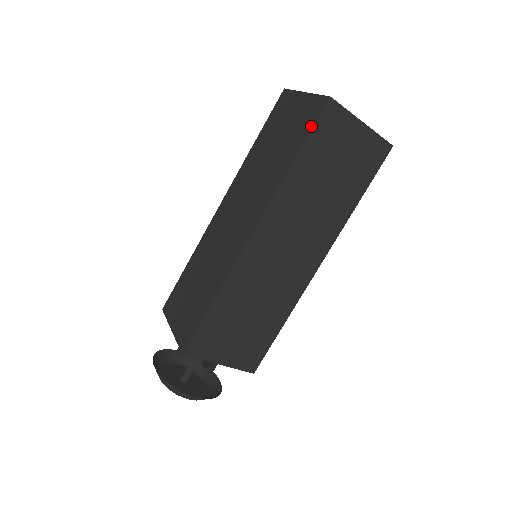
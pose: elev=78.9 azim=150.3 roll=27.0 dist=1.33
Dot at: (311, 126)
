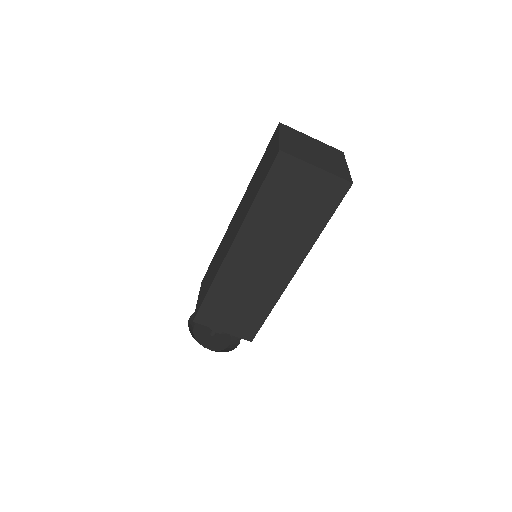
Dot at: (267, 172)
